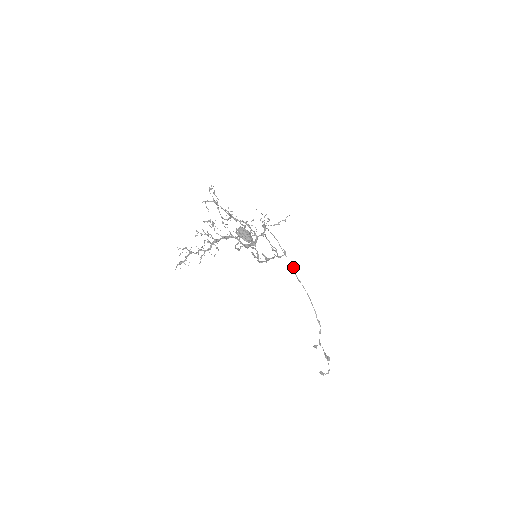
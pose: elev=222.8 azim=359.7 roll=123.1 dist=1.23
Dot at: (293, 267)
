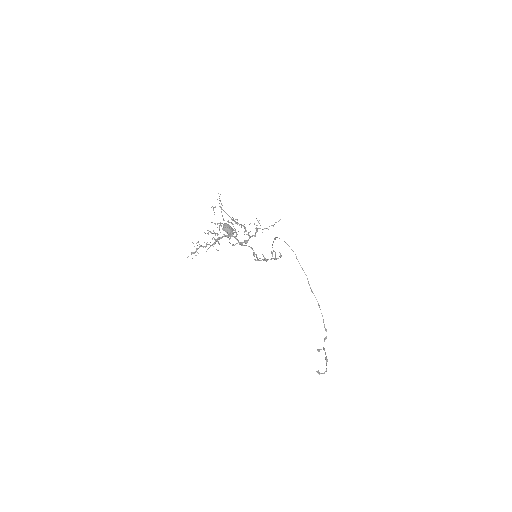
Dot at: (307, 278)
